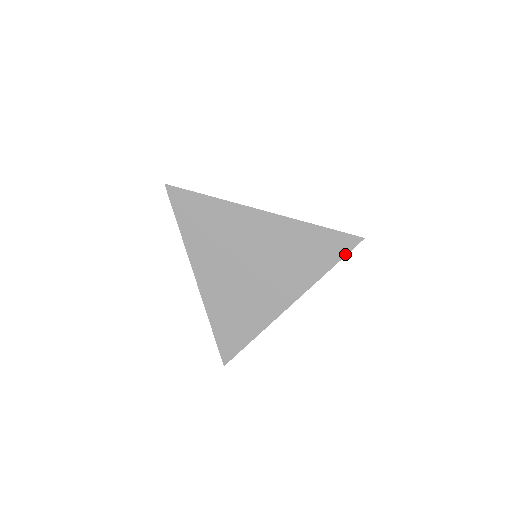
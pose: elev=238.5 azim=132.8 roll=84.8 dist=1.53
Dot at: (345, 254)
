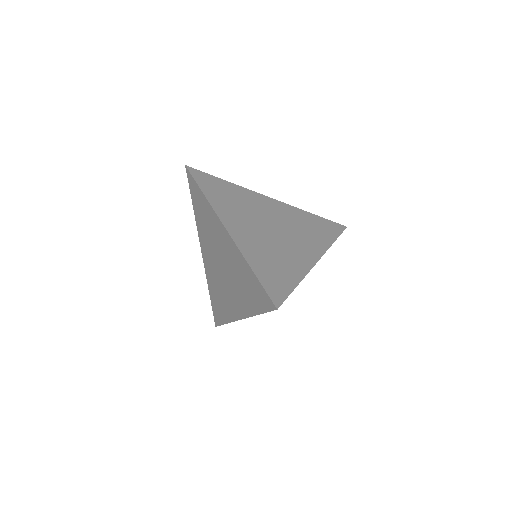
Dot at: (340, 233)
